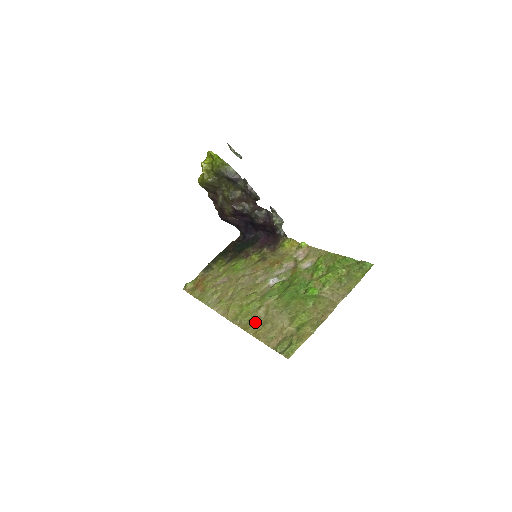
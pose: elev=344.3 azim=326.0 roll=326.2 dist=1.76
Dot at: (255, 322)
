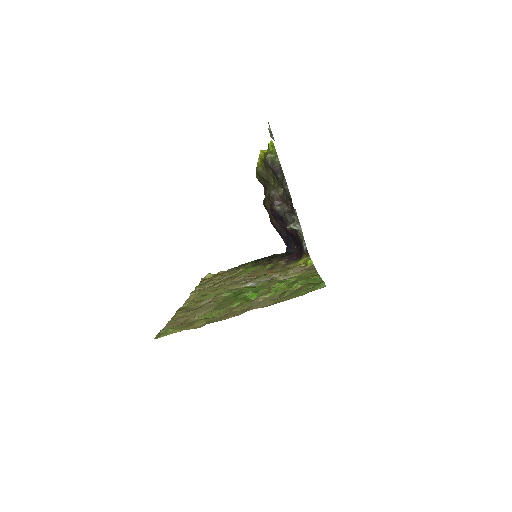
Dot at: (190, 308)
